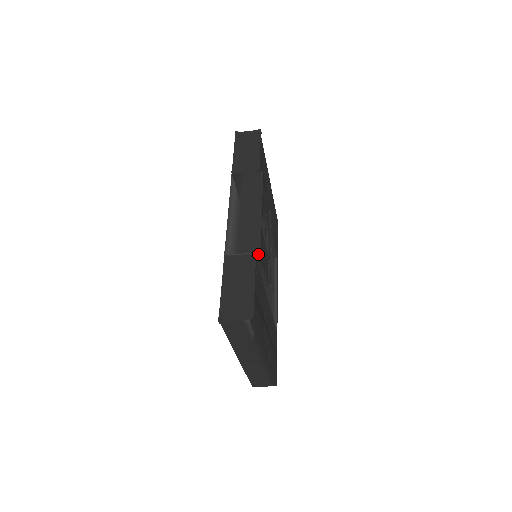
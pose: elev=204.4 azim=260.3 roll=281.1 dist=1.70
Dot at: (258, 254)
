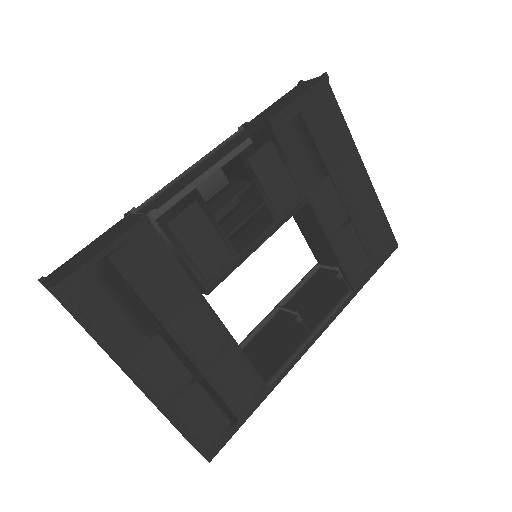
Dot at: (153, 217)
